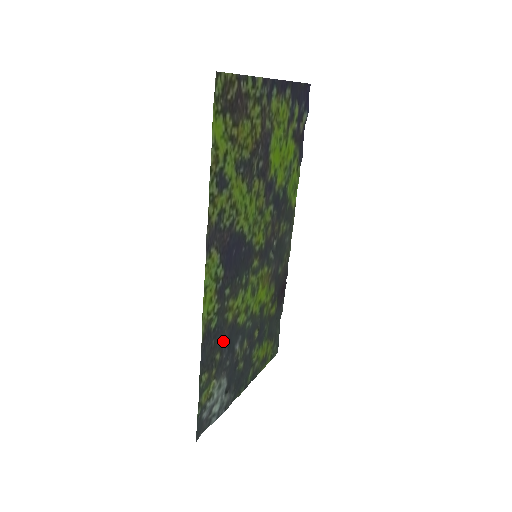
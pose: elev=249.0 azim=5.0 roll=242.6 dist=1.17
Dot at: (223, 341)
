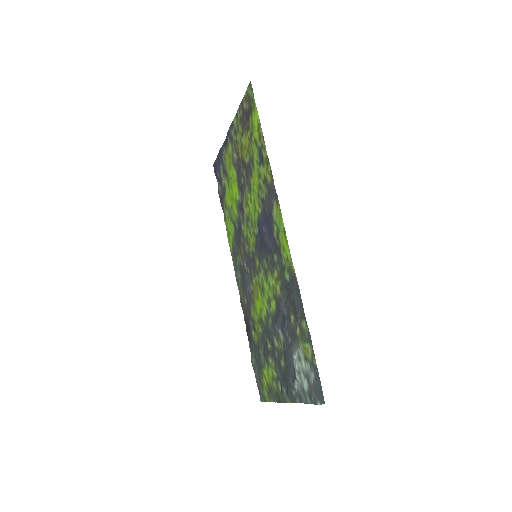
Dot at: (286, 308)
